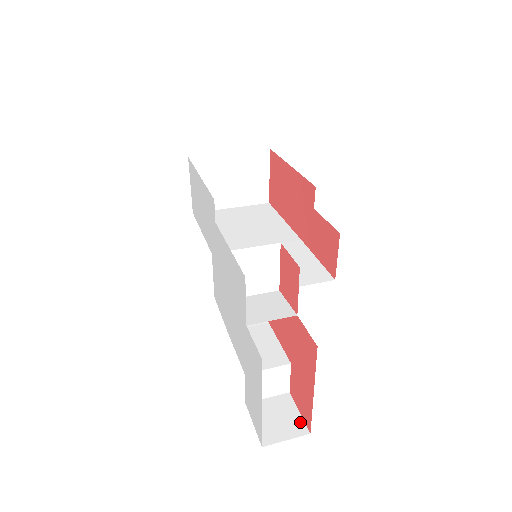
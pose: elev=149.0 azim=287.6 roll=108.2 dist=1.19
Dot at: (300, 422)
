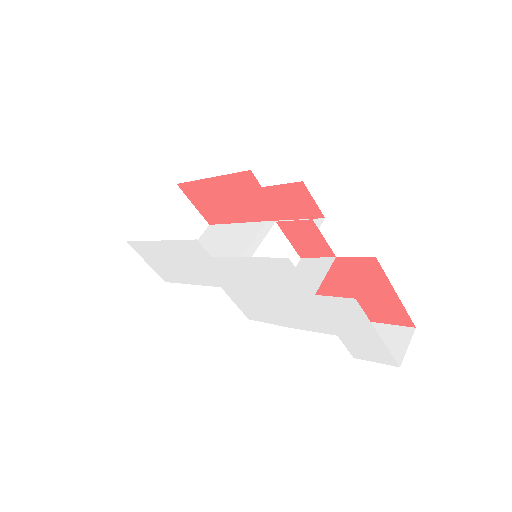
Dot at: (401, 329)
